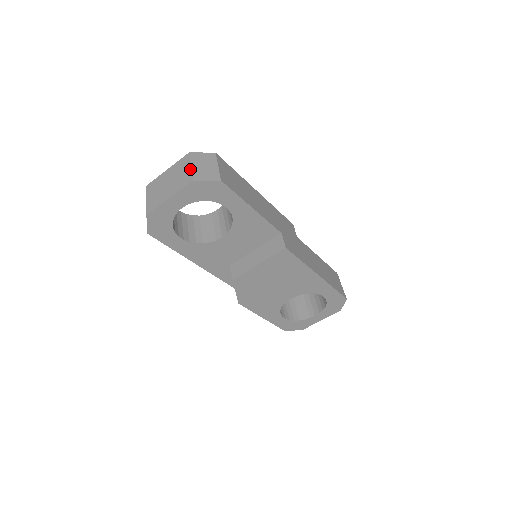
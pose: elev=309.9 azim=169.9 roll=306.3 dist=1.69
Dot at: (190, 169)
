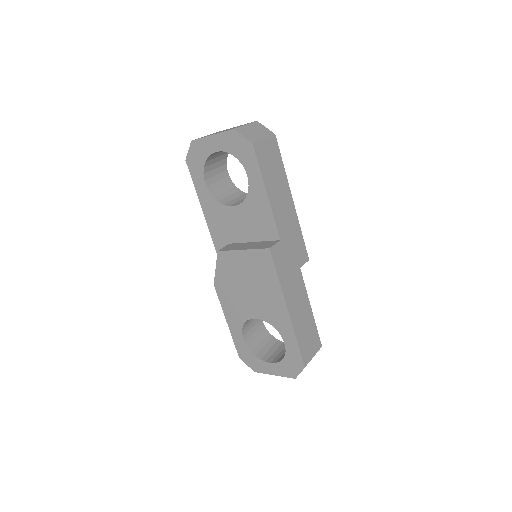
Dot at: (242, 125)
